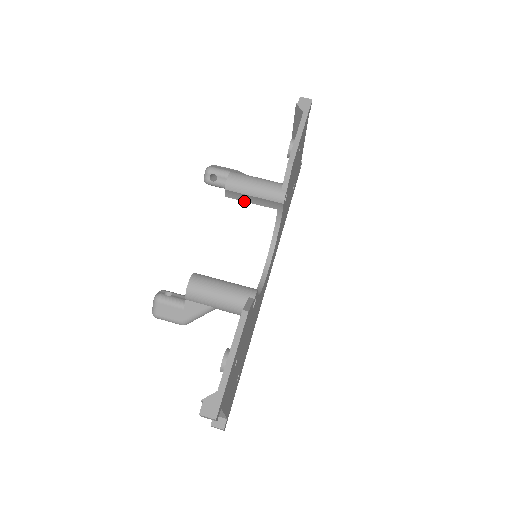
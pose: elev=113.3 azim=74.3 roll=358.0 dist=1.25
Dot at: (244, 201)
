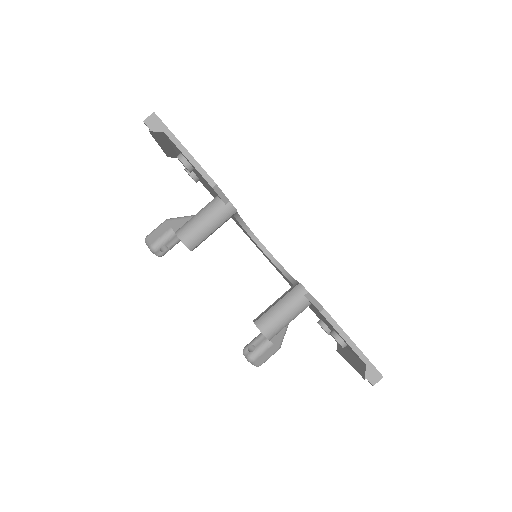
Dot at: occluded
